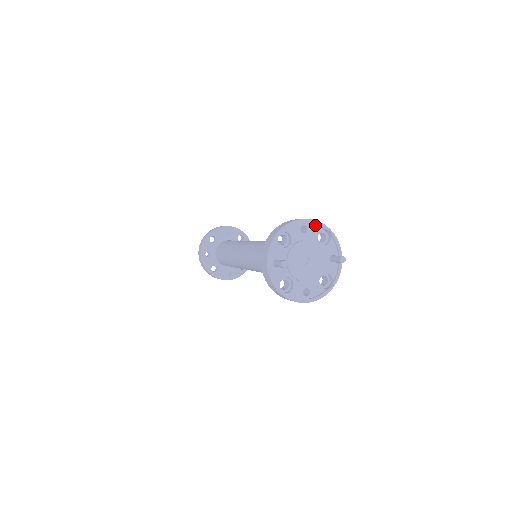
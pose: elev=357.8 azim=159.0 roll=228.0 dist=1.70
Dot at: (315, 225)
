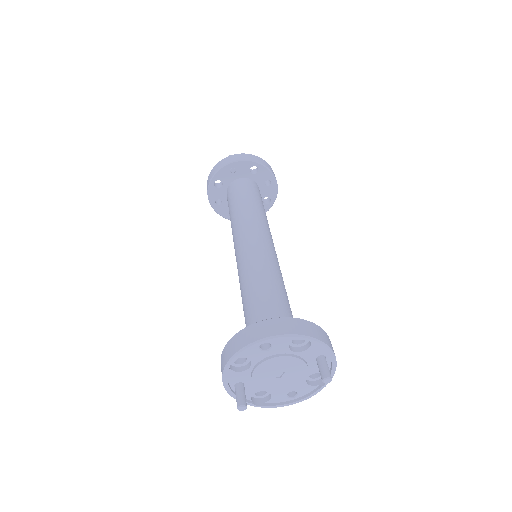
Dot at: (281, 338)
